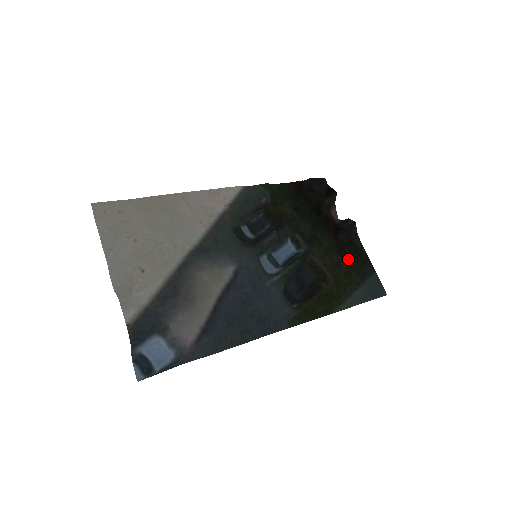
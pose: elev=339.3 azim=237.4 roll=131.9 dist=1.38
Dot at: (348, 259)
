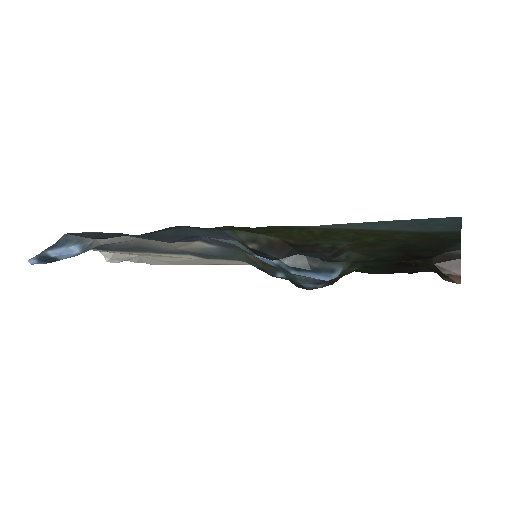
Dot at: (408, 245)
